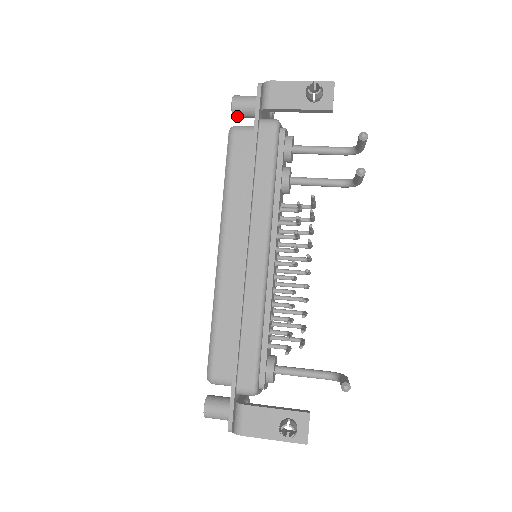
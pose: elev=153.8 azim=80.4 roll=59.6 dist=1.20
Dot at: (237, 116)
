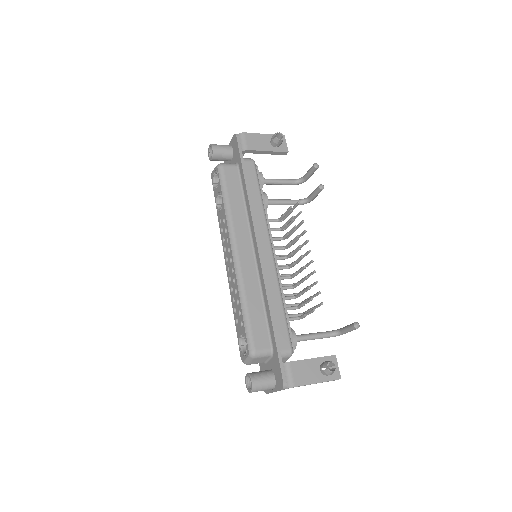
Dot at: (215, 159)
